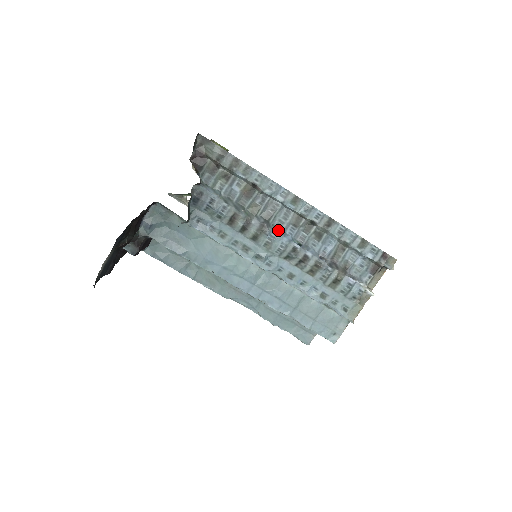
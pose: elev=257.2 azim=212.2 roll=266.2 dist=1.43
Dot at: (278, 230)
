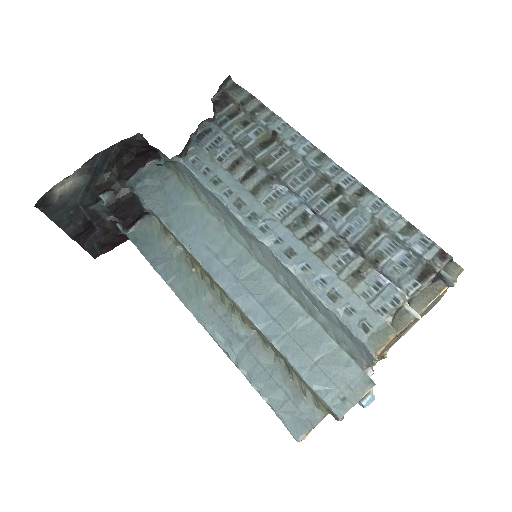
Dot at: (289, 188)
